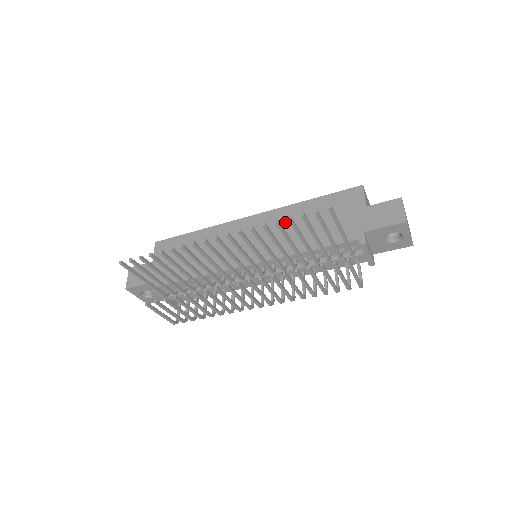
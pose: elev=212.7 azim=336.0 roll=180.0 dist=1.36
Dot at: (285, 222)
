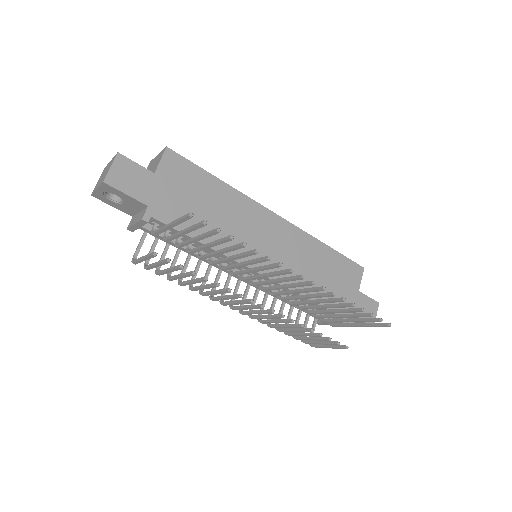
Dot at: (303, 252)
